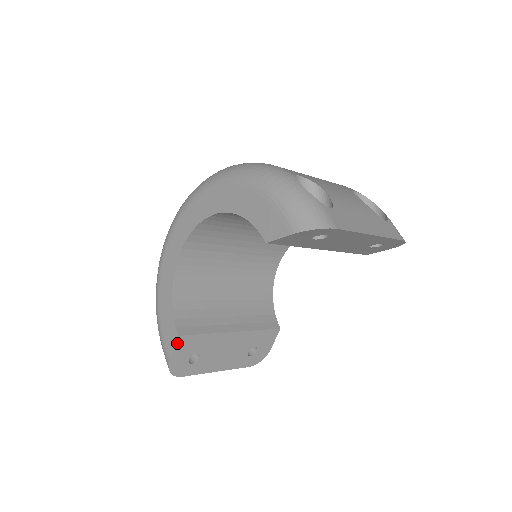
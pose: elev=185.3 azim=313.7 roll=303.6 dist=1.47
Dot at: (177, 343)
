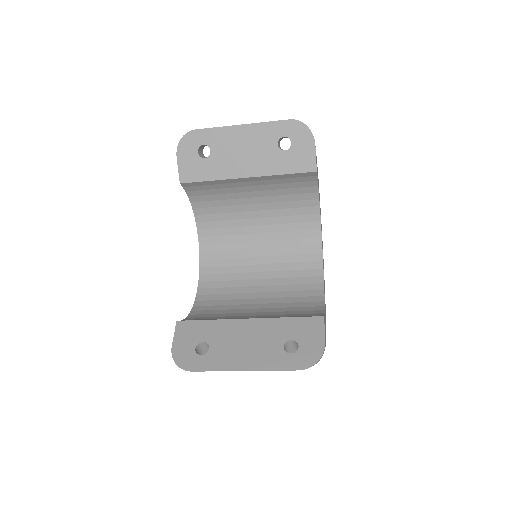
Dot at: (177, 329)
